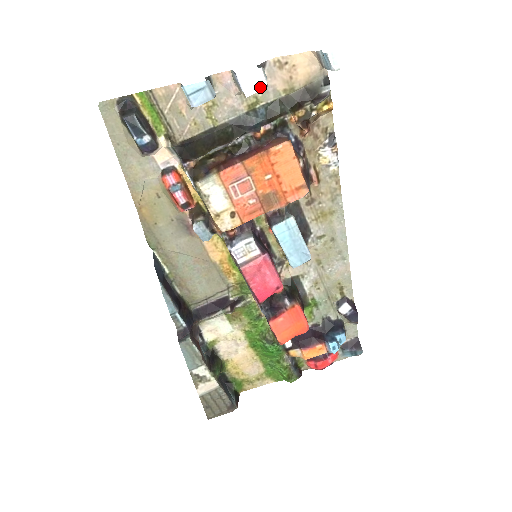
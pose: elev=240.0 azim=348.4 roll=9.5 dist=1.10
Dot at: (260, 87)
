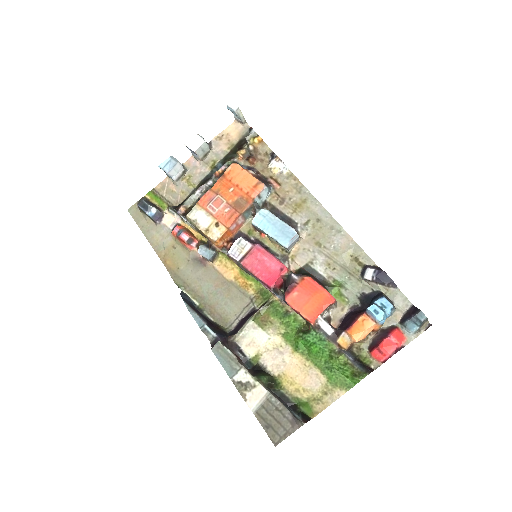
Dot at: (200, 143)
